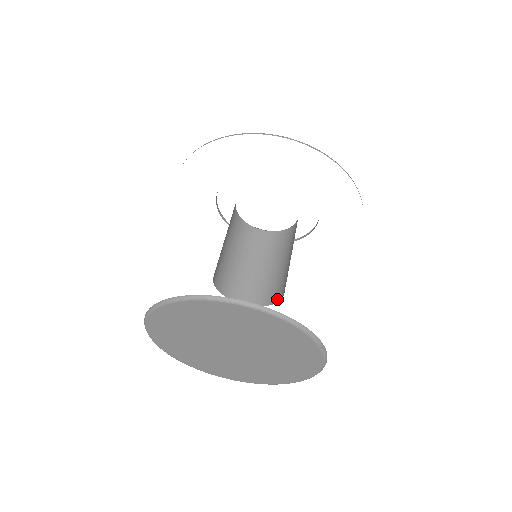
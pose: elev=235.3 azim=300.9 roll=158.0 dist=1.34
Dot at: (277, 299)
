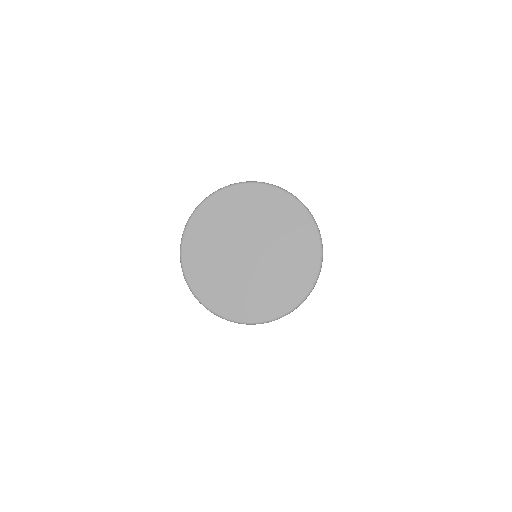
Dot at: occluded
